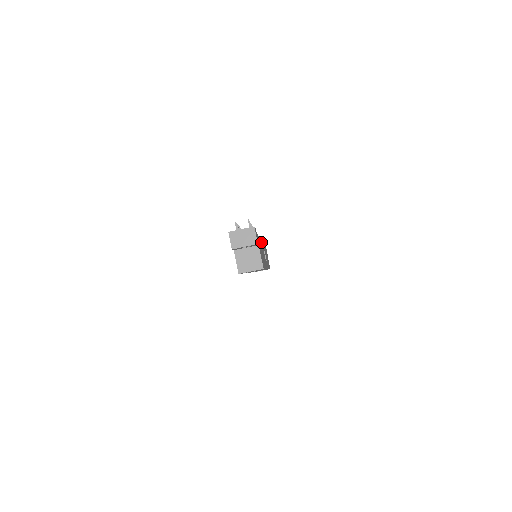
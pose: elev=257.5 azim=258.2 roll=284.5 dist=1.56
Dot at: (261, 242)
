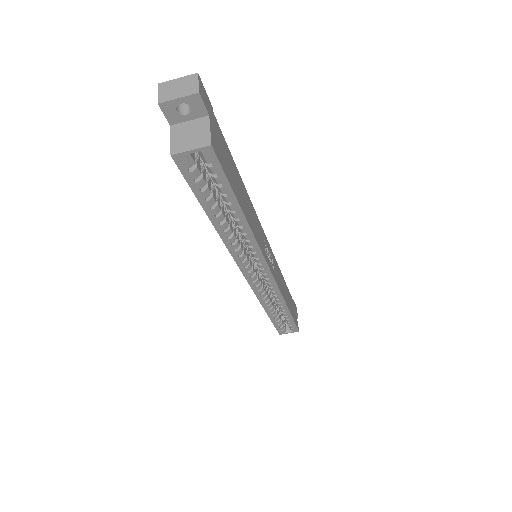
Dot at: (253, 209)
